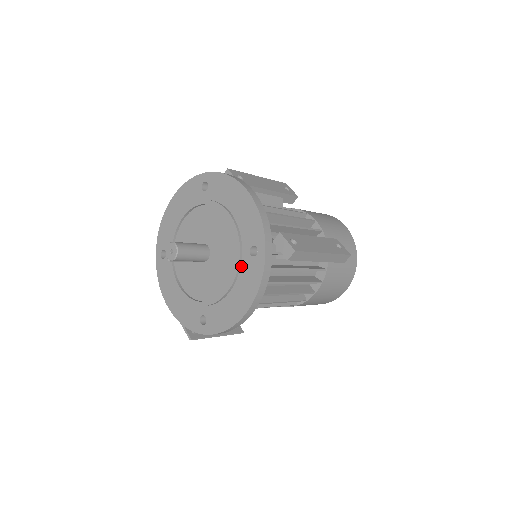
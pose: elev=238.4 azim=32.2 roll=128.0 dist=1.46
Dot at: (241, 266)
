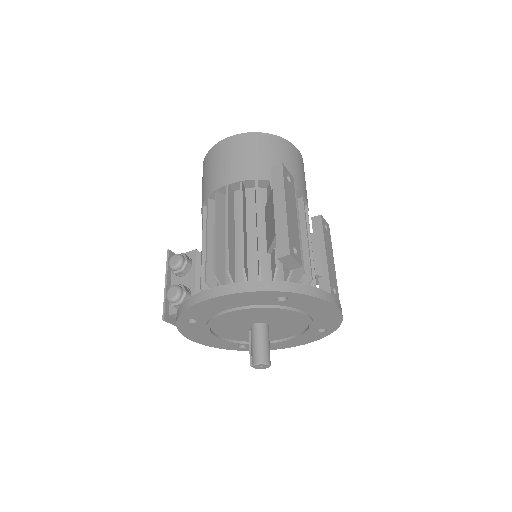
Dot at: (304, 334)
